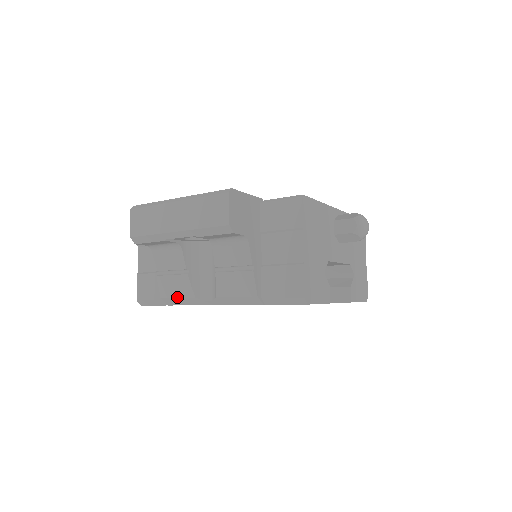
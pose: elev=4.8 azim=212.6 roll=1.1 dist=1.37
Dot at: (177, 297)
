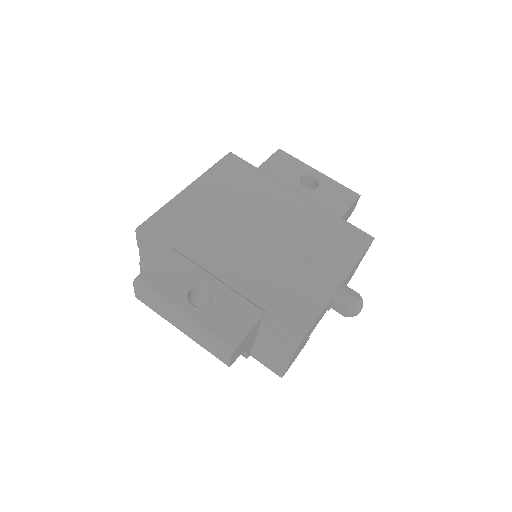
Dot at: occluded
